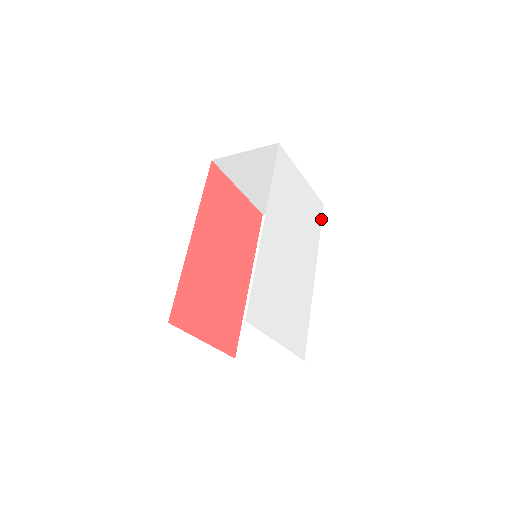
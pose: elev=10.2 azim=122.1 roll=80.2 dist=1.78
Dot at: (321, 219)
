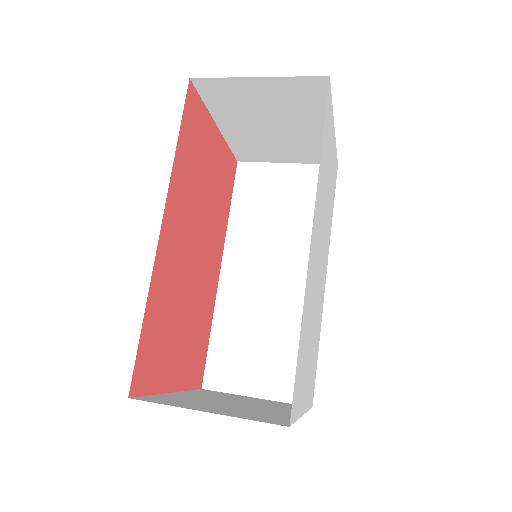
Dot at: (335, 188)
